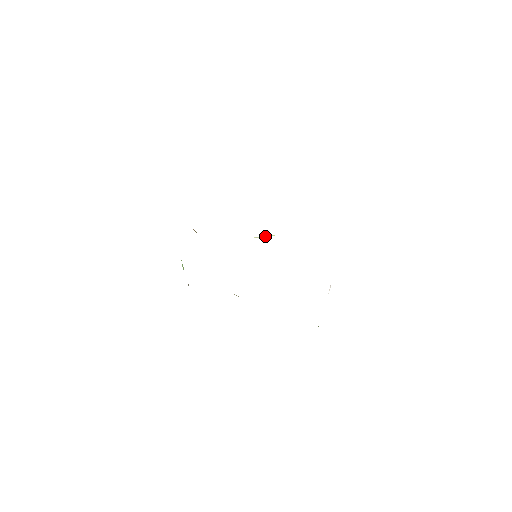
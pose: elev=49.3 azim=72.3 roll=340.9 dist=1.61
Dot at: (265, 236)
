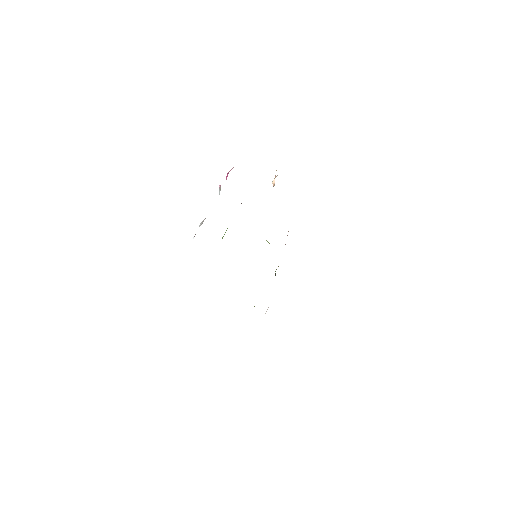
Dot at: (267, 241)
